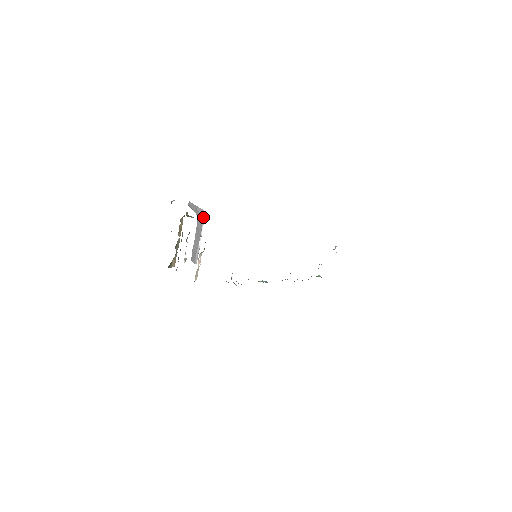
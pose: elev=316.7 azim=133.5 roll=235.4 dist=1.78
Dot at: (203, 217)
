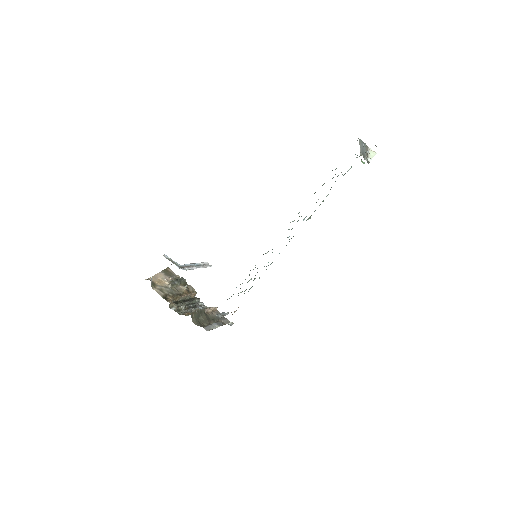
Dot at: occluded
